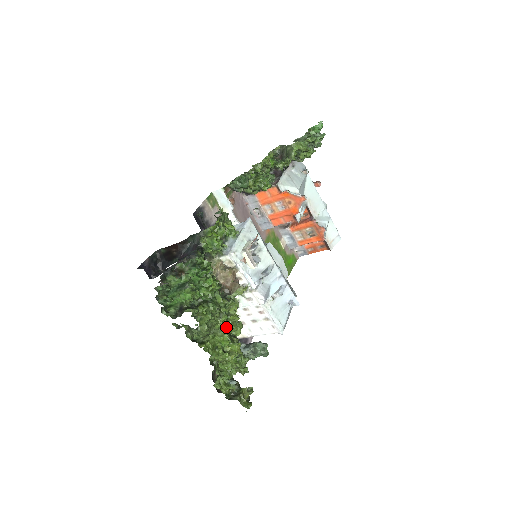
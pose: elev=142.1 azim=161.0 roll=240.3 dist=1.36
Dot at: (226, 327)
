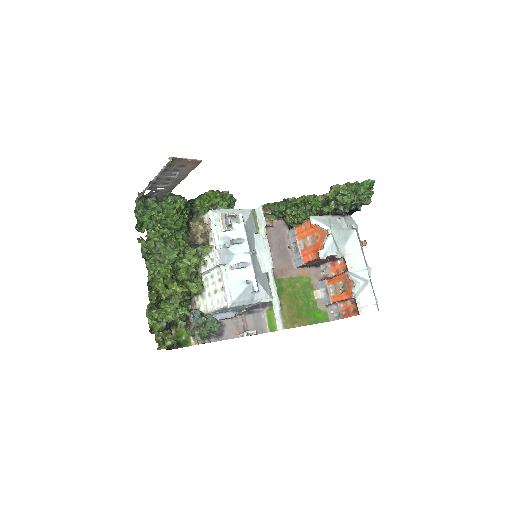
Dot at: (179, 267)
